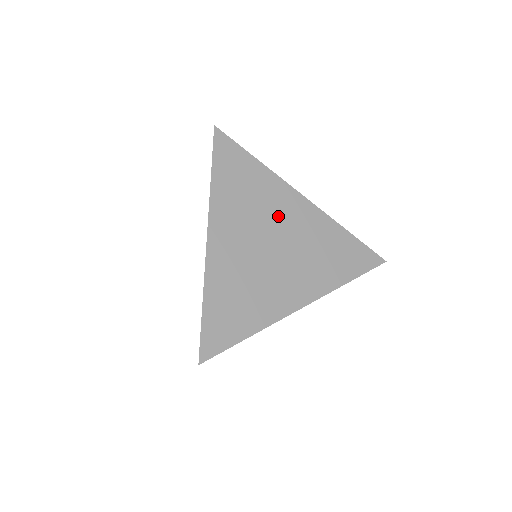
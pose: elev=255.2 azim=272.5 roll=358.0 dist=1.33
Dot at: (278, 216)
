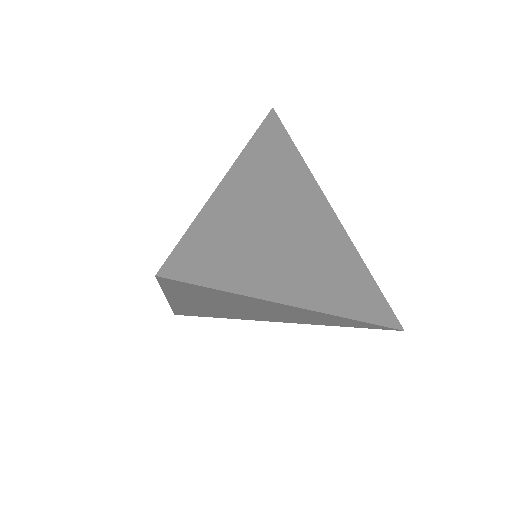
Dot at: (307, 210)
